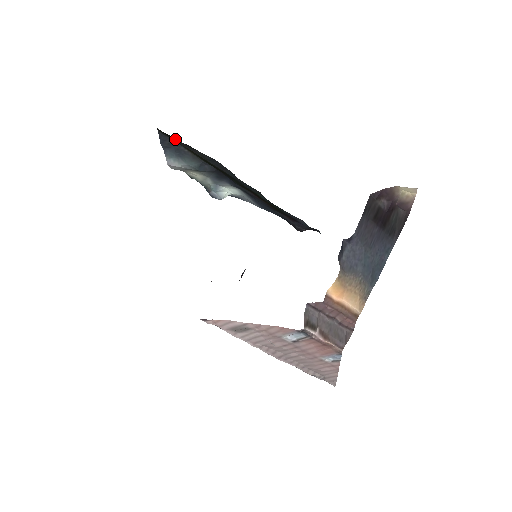
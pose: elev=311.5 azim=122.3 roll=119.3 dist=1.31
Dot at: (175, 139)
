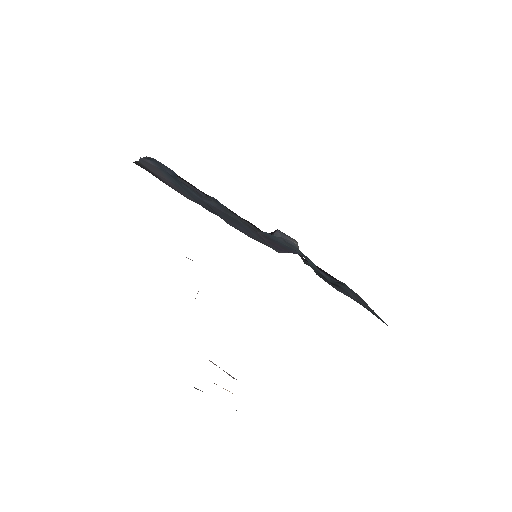
Dot at: occluded
